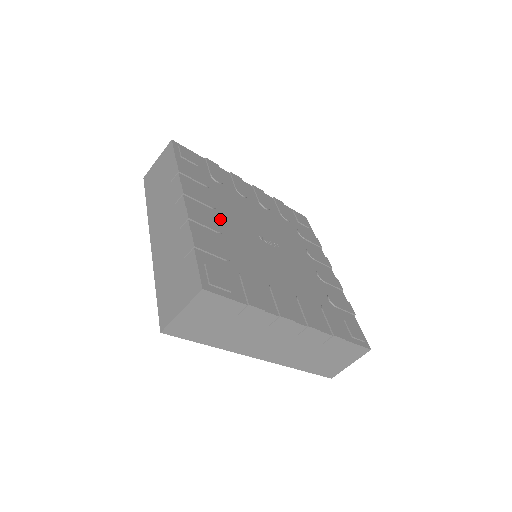
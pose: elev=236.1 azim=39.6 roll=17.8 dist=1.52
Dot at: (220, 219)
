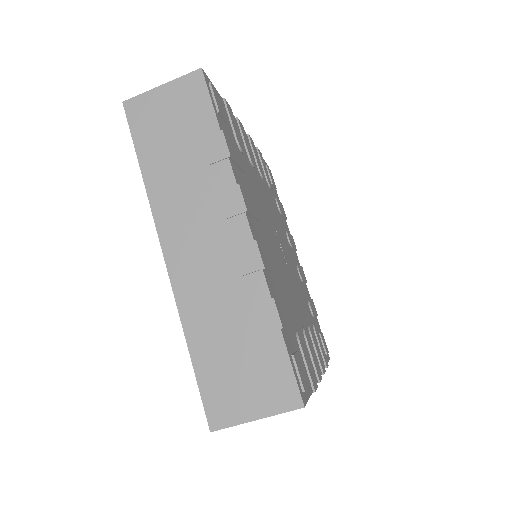
Dot at: (258, 173)
